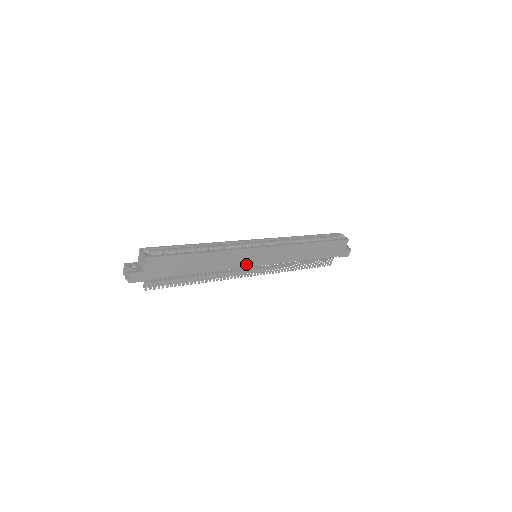
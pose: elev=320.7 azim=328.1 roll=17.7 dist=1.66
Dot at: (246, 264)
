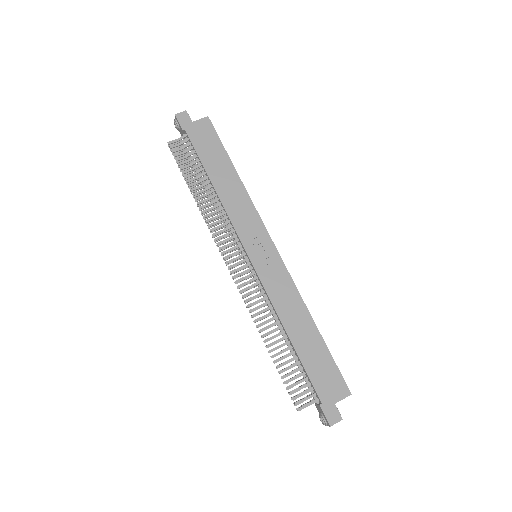
Dot at: (244, 237)
